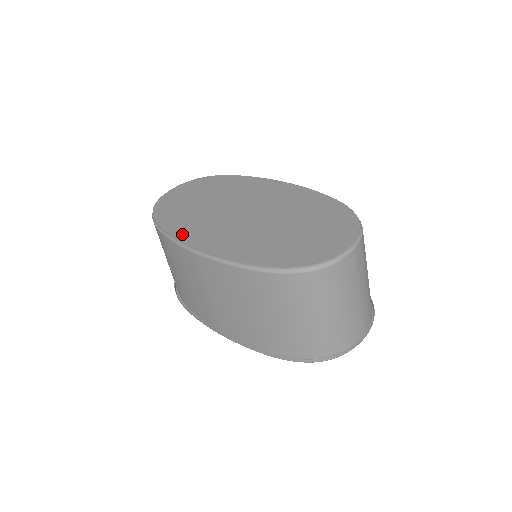
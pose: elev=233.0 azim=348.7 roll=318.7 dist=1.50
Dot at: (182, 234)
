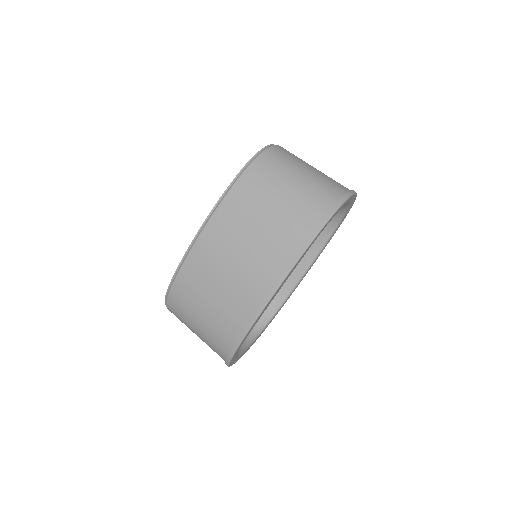
Dot at: occluded
